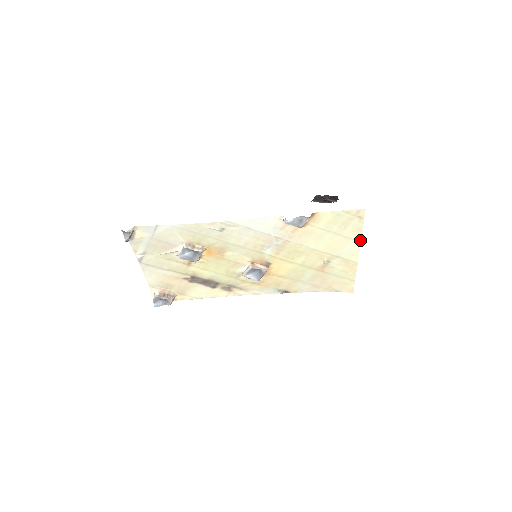
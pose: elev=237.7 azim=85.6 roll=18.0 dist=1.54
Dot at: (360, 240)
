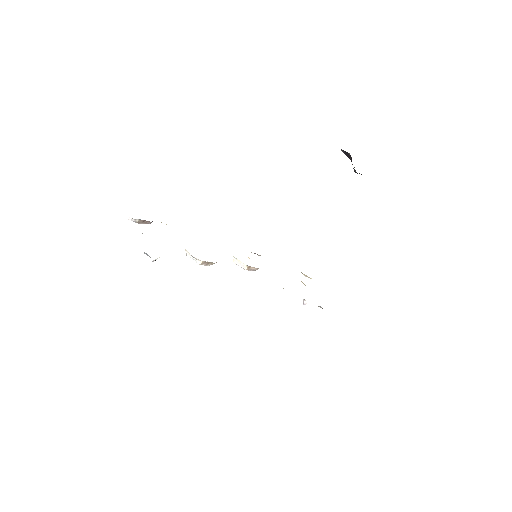
Dot at: occluded
